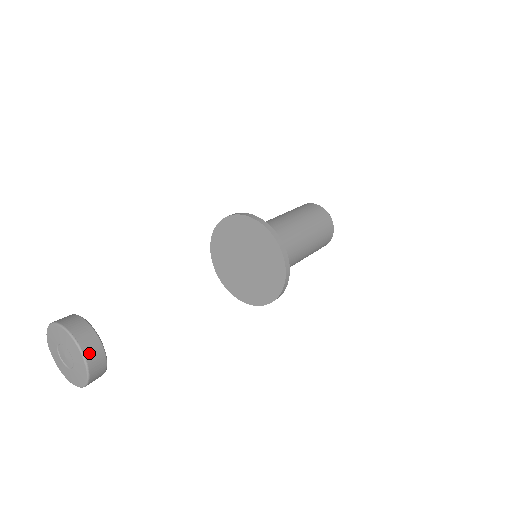
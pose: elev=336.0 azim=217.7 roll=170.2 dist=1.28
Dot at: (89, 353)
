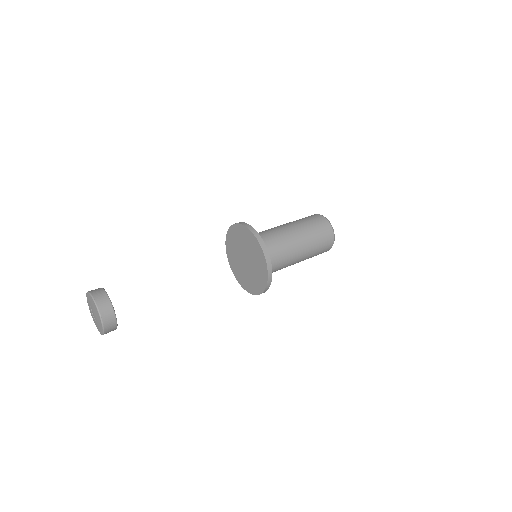
Dot at: (107, 324)
